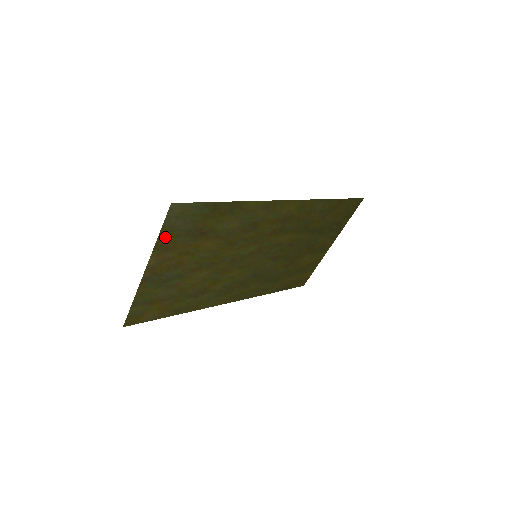
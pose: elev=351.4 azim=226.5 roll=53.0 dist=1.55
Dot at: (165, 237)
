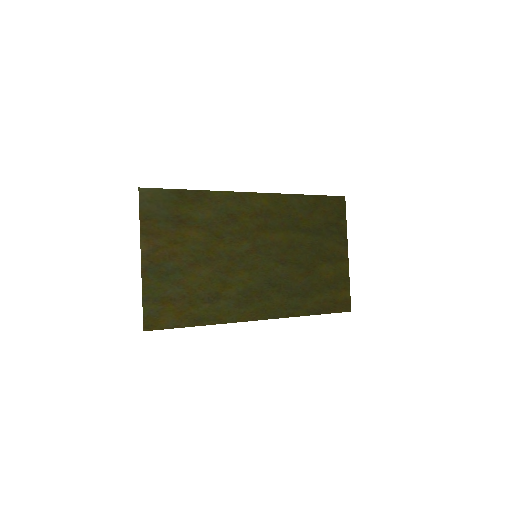
Dot at: (147, 222)
